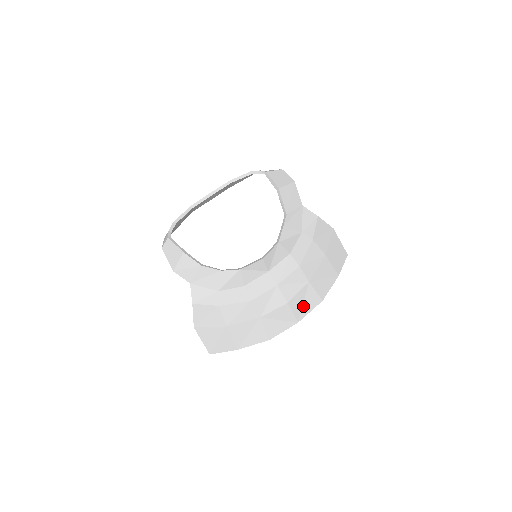
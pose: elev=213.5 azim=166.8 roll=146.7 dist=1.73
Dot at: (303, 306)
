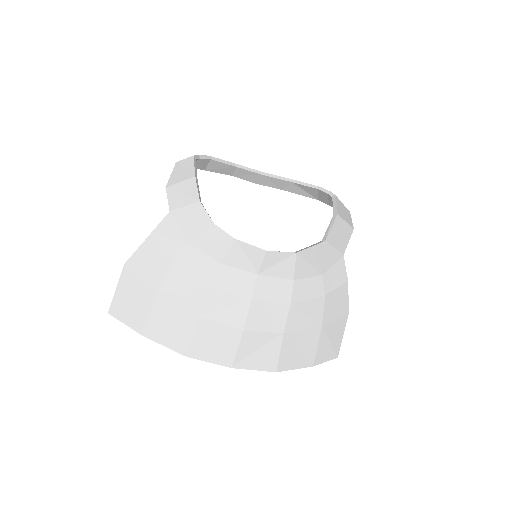
Dot at: (253, 354)
